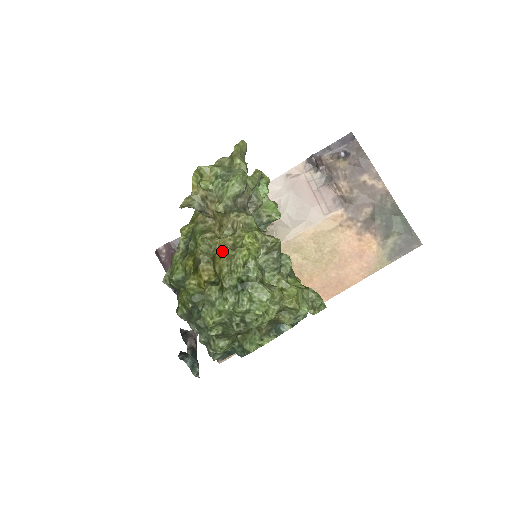
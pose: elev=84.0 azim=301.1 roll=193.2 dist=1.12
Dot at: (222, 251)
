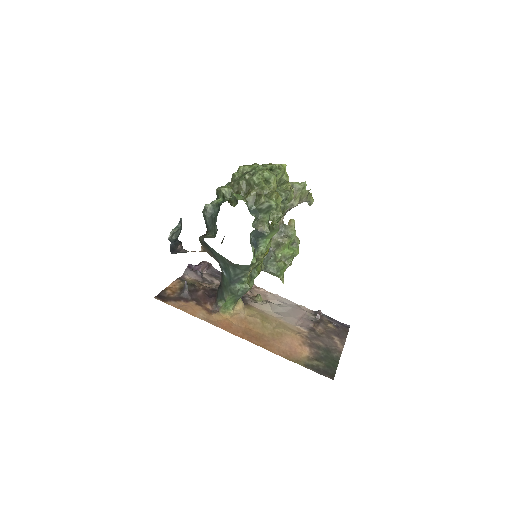
Dot at: occluded
